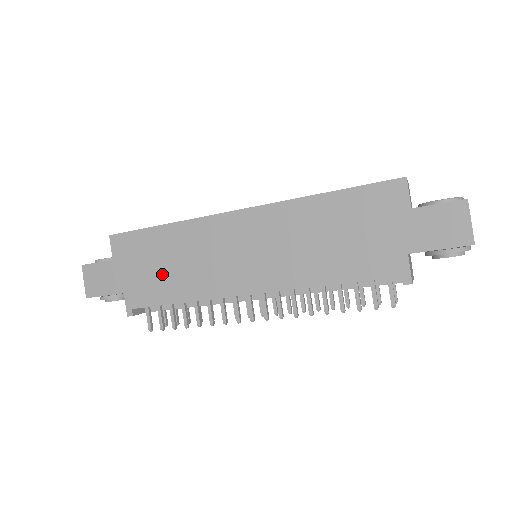
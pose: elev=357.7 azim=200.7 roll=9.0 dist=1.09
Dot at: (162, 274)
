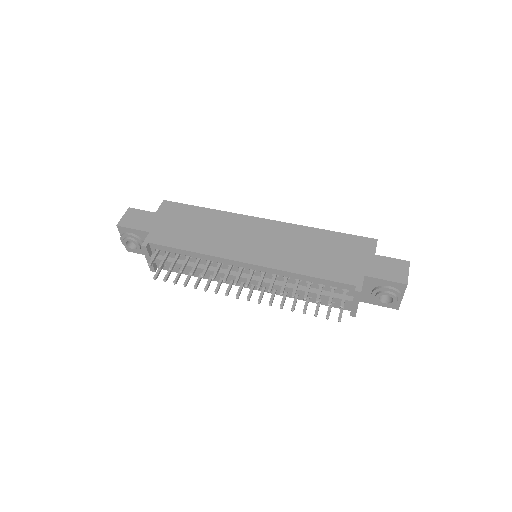
Dot at: (188, 232)
